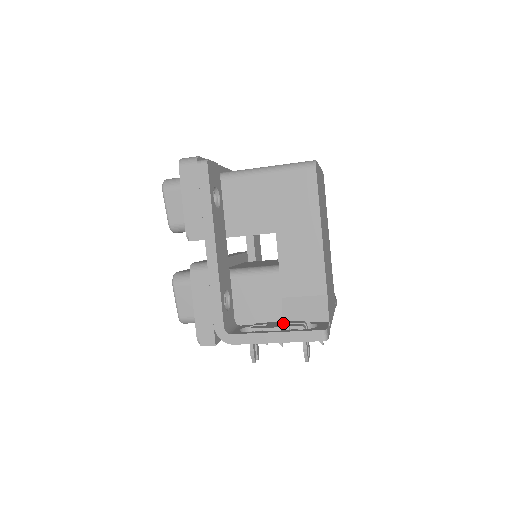
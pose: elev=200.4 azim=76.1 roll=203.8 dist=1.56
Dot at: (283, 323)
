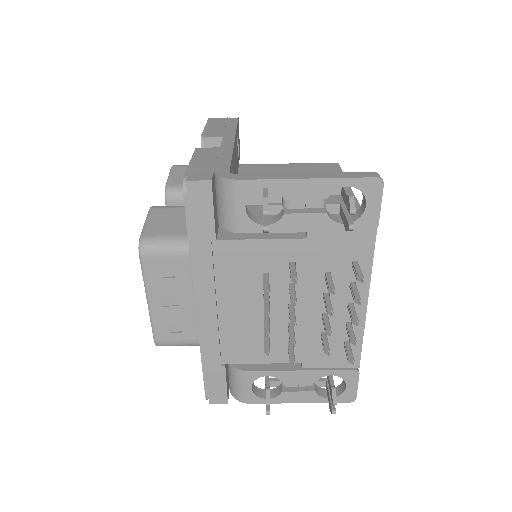
Dot at: occluded
